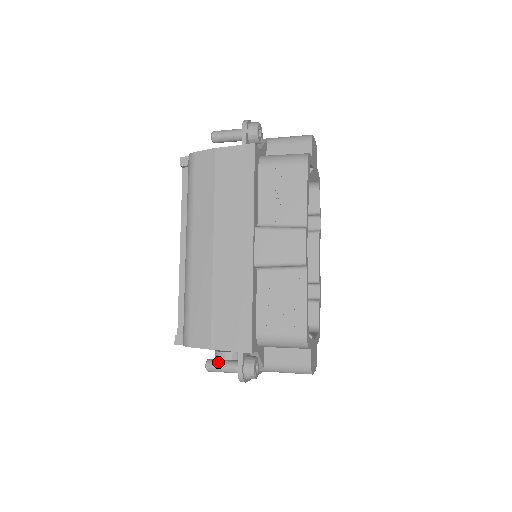
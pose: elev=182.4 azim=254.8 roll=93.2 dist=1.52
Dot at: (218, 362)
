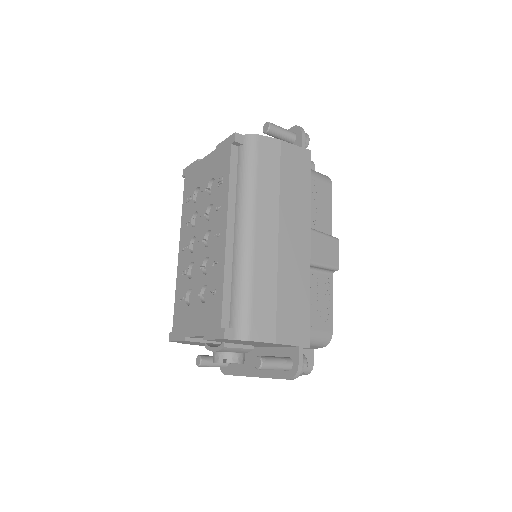
Dot at: (273, 358)
